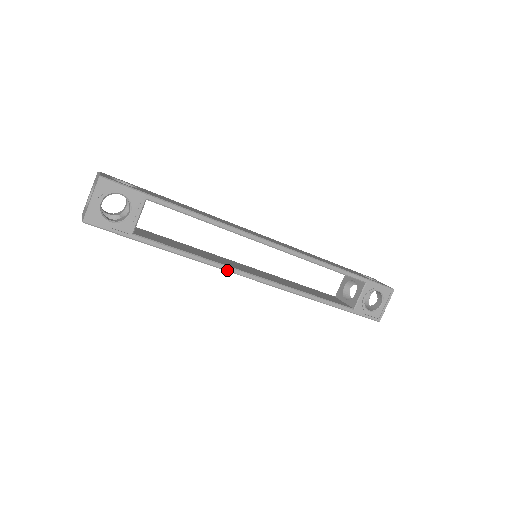
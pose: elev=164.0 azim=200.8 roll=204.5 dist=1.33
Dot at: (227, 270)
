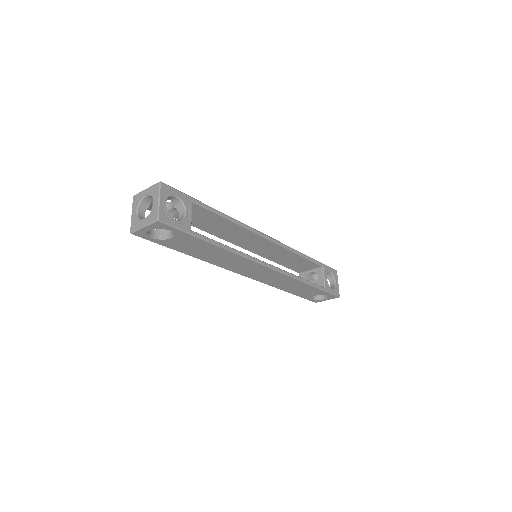
Dot at: (253, 260)
